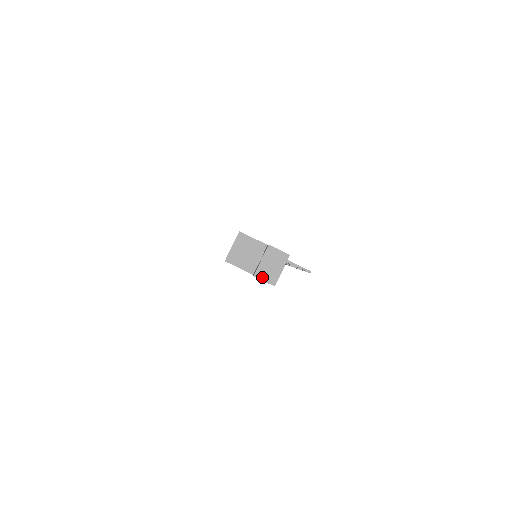
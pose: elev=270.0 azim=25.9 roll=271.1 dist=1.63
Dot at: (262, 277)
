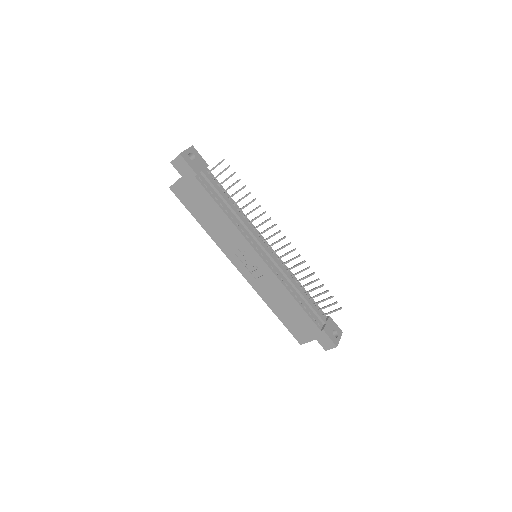
Dot at: (175, 159)
